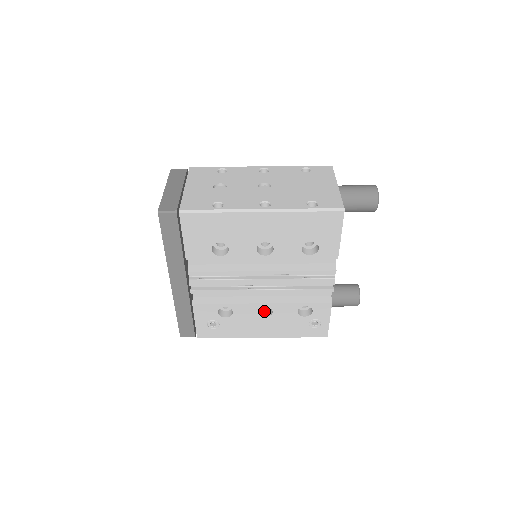
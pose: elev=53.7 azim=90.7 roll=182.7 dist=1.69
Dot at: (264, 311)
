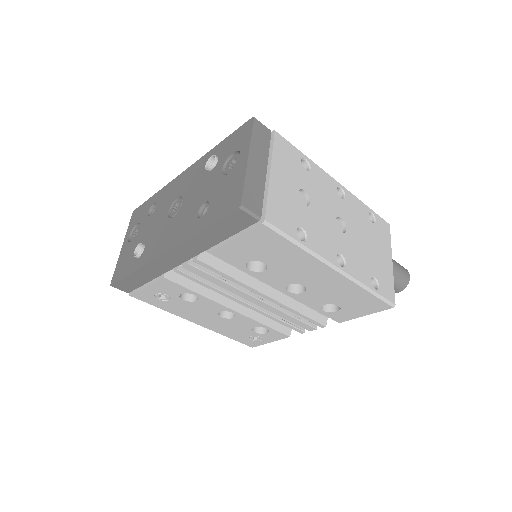
Dot at: occluded
